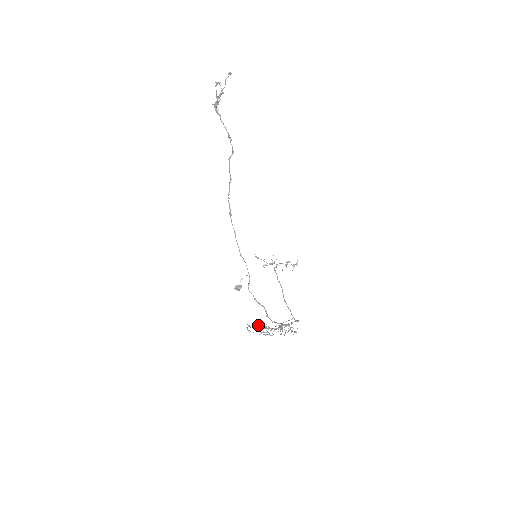
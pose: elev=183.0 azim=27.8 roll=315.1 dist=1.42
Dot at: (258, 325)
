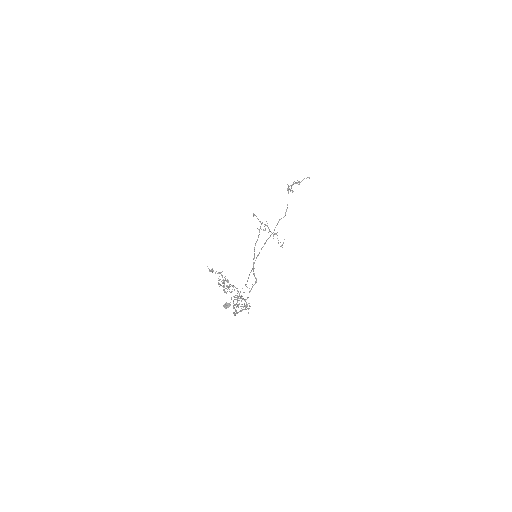
Dot at: (221, 272)
